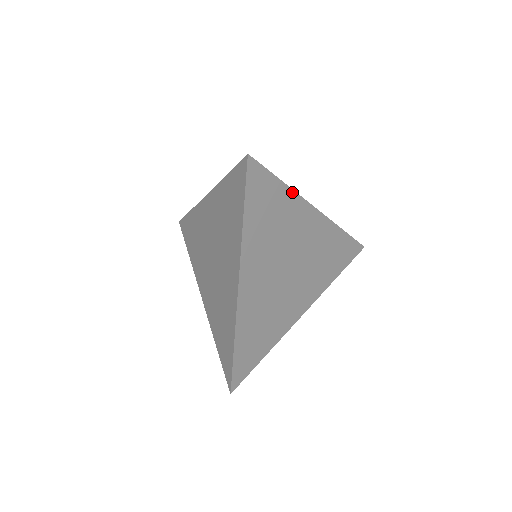
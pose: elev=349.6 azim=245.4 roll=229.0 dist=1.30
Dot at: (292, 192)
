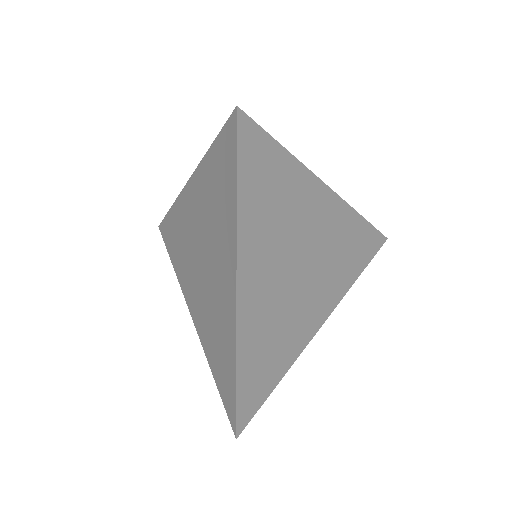
Dot at: (298, 164)
